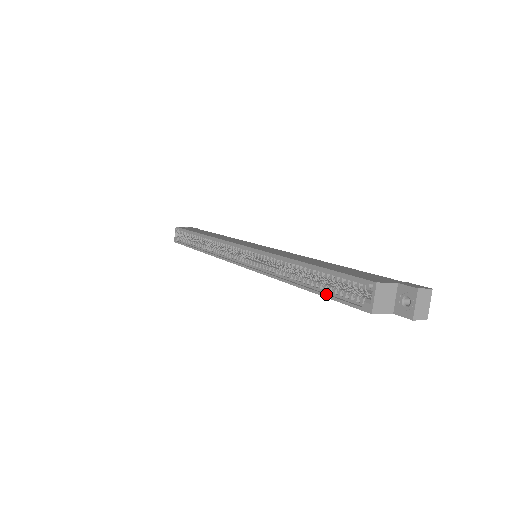
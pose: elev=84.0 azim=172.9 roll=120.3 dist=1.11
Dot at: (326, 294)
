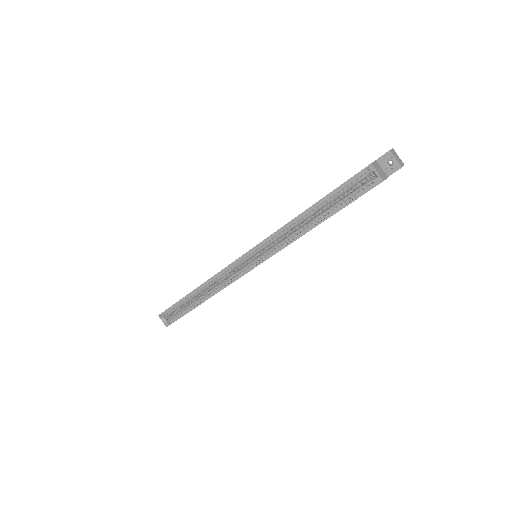
Dot at: (344, 205)
